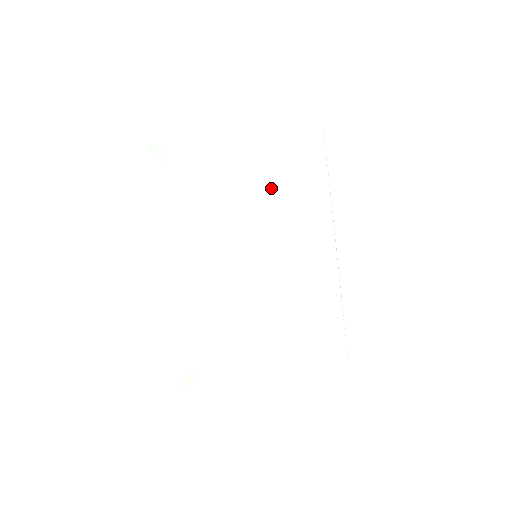
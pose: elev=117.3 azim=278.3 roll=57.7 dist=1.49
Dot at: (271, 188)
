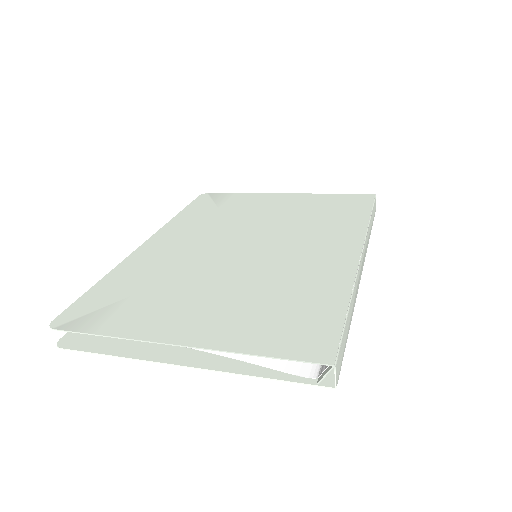
Dot at: (302, 215)
